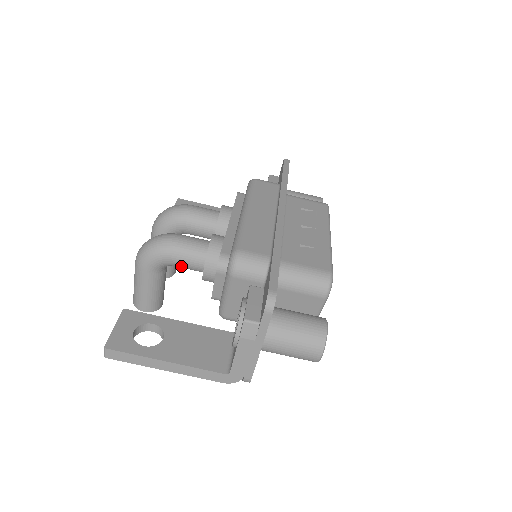
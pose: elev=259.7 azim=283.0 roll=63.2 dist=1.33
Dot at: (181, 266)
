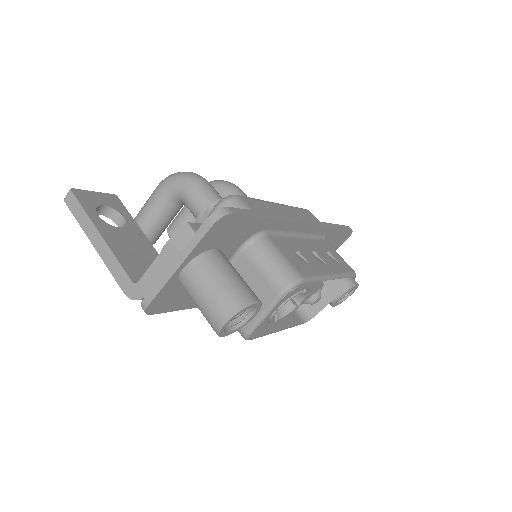
Dot at: (188, 204)
